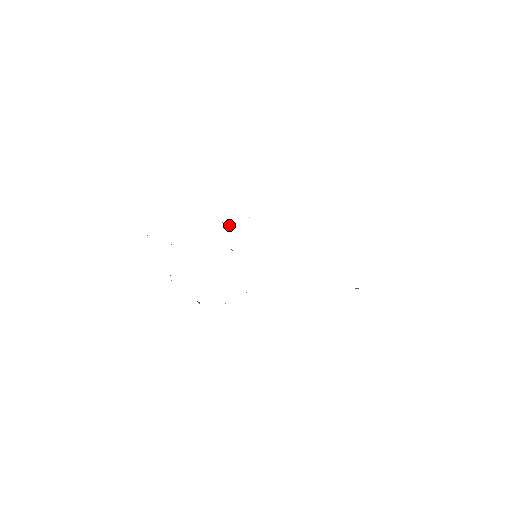
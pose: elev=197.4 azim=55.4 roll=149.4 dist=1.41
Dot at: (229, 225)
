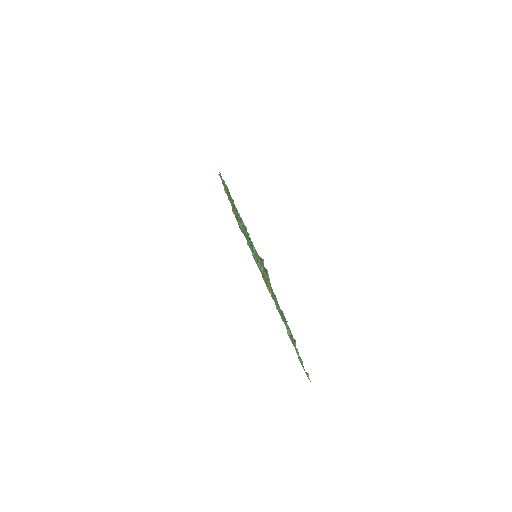
Dot at: occluded
